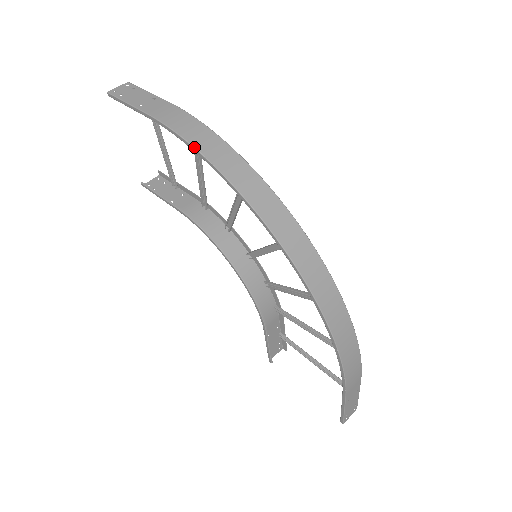
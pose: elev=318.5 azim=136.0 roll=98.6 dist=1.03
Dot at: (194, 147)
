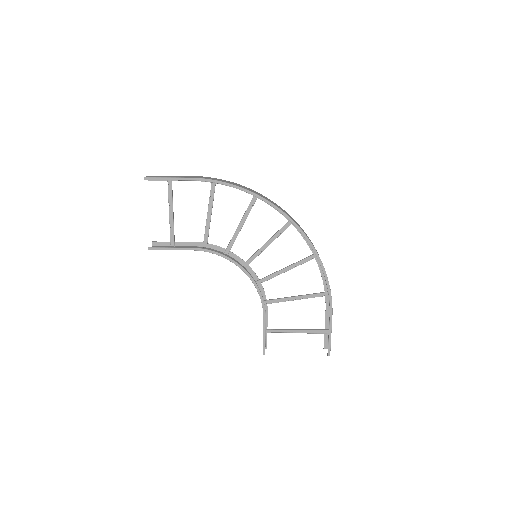
Dot at: (231, 184)
